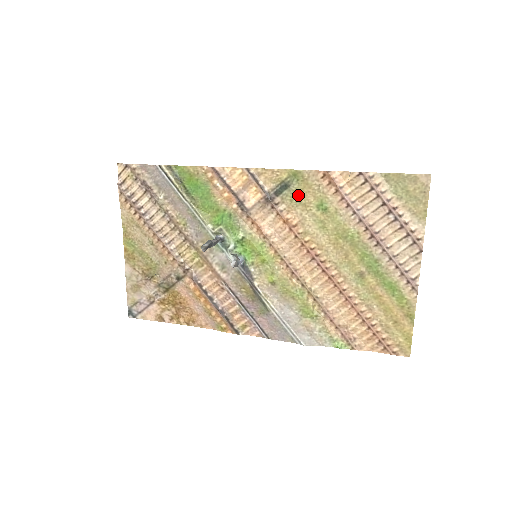
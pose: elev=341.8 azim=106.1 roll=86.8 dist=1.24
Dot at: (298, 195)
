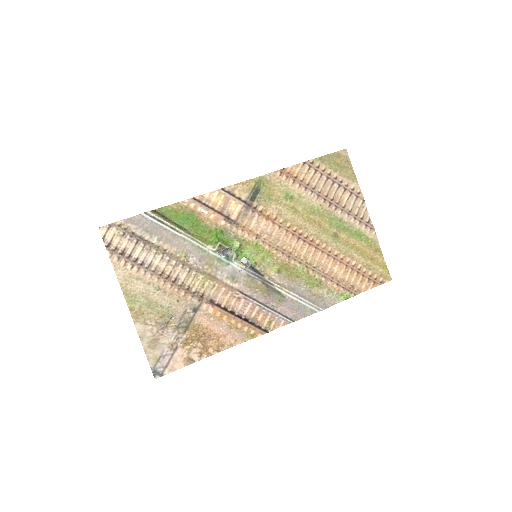
Dot at: (268, 195)
